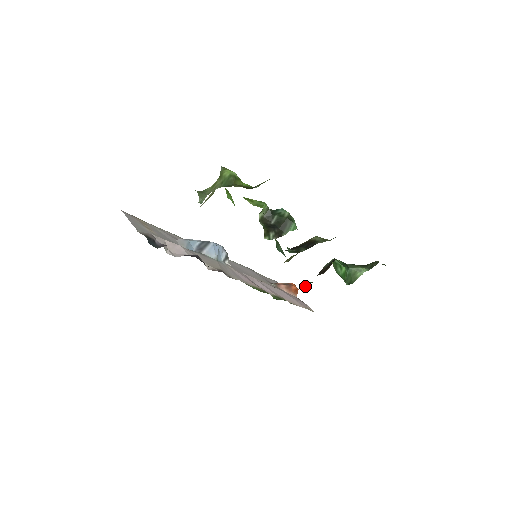
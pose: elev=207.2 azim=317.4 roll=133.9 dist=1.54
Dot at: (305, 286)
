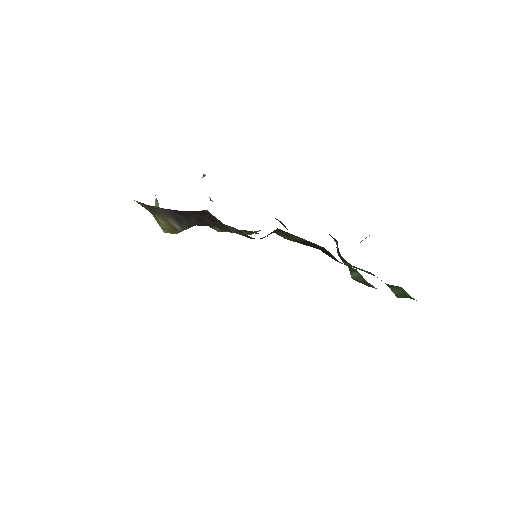
Dot at: occluded
